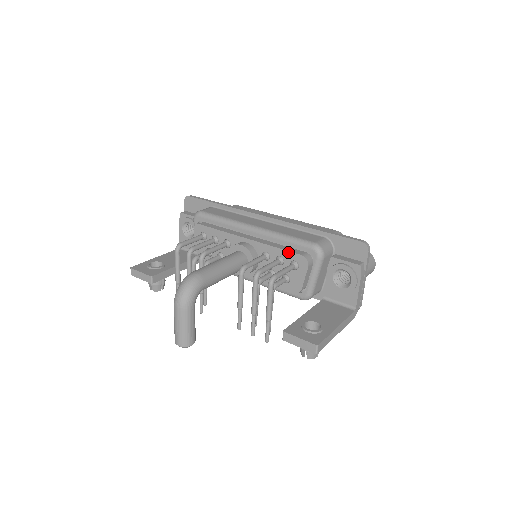
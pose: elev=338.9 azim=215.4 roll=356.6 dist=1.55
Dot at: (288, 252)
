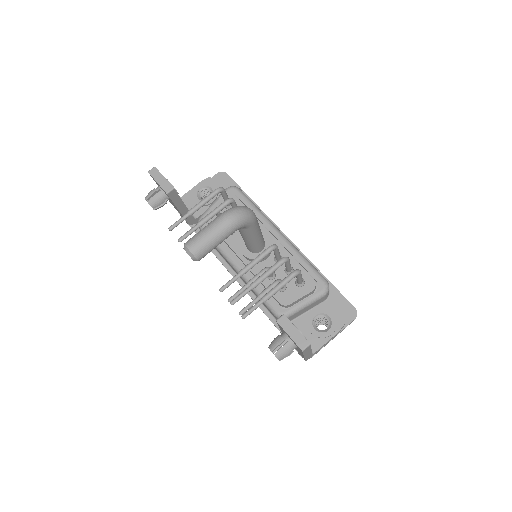
Dot at: (303, 269)
